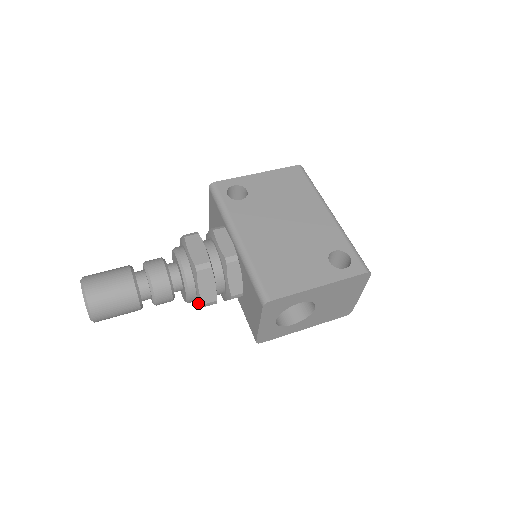
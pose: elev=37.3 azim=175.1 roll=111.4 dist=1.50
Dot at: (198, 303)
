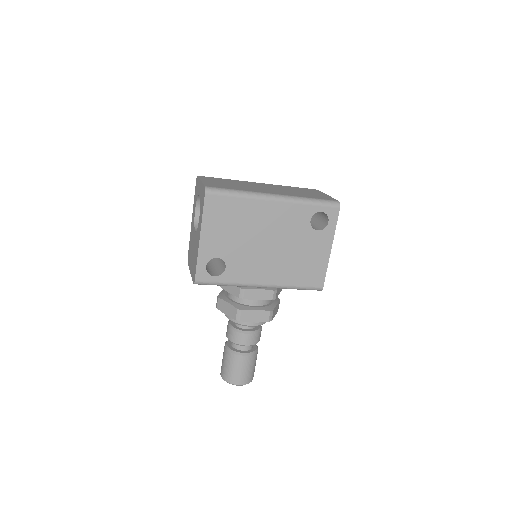
Dot at: occluded
